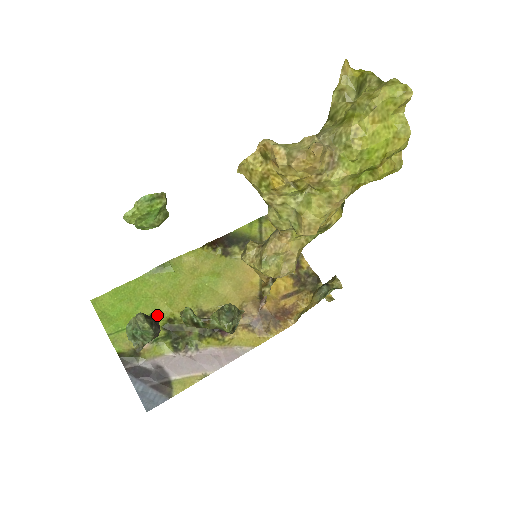
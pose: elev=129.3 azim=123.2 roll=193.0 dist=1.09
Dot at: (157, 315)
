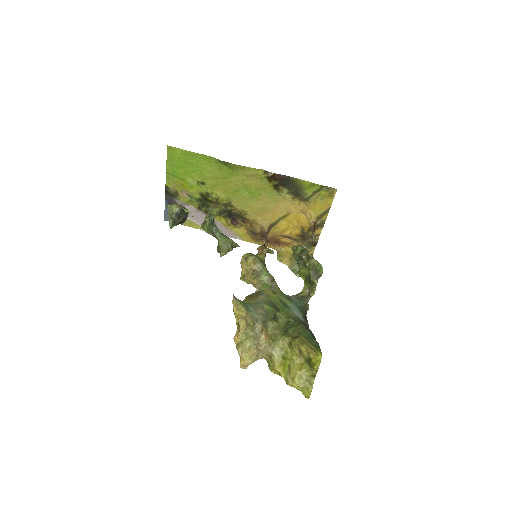
Dot at: (202, 185)
